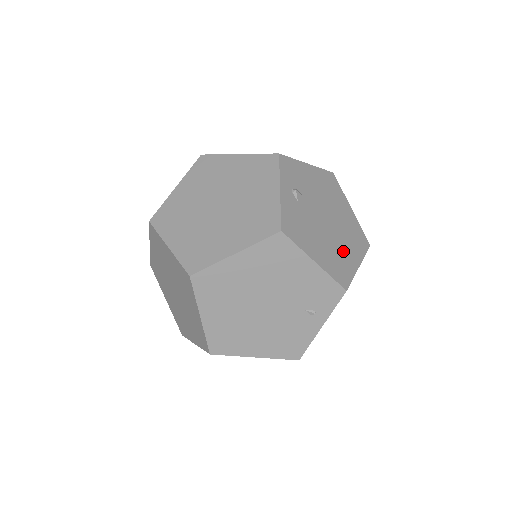
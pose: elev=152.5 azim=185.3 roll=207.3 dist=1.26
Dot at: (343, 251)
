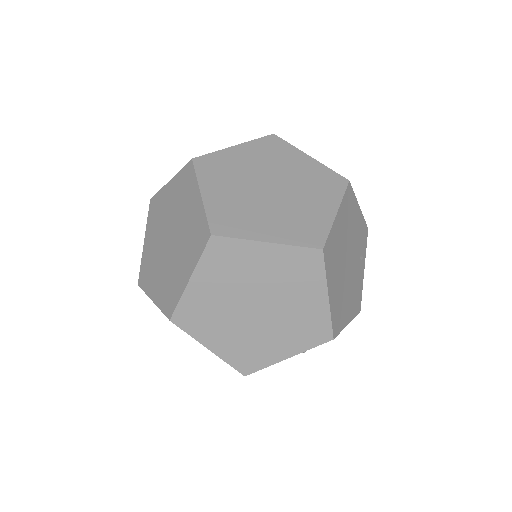
Dot at: occluded
